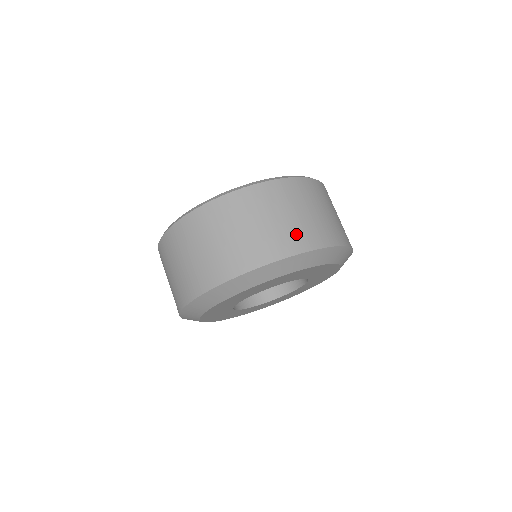
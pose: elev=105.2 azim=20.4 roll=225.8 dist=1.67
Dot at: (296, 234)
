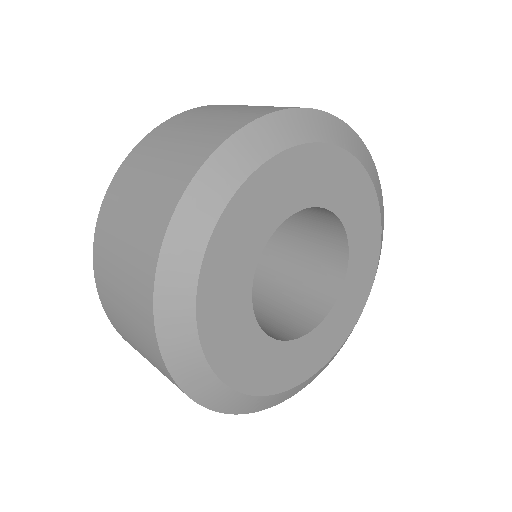
Dot at: (266, 108)
